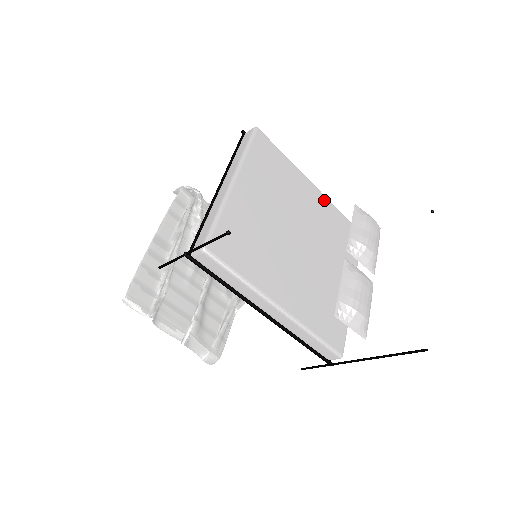
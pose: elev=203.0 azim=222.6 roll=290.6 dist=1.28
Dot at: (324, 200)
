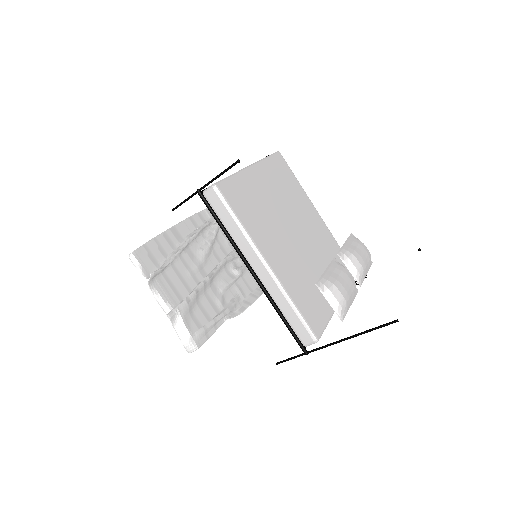
Dot at: (325, 227)
